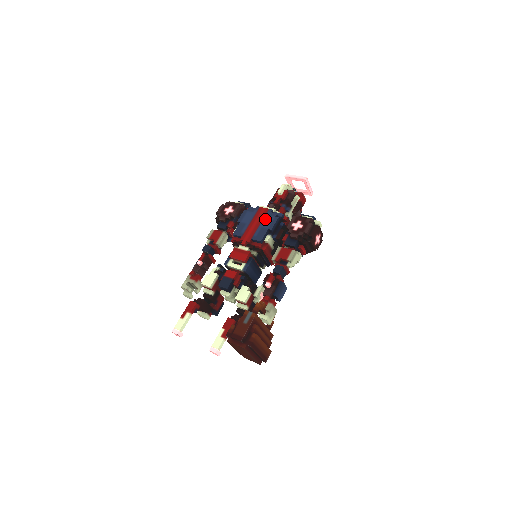
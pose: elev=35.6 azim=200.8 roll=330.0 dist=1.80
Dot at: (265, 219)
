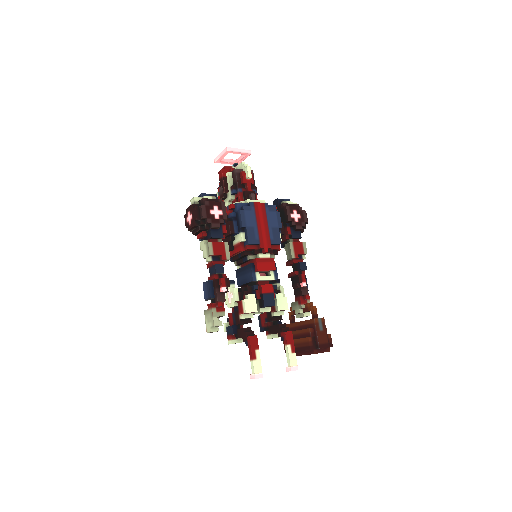
Dot at: (269, 217)
